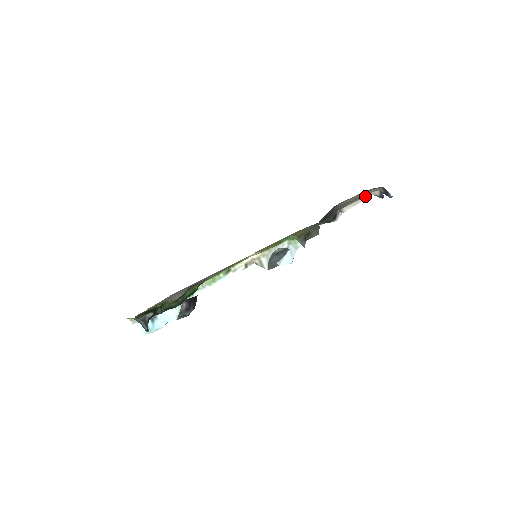
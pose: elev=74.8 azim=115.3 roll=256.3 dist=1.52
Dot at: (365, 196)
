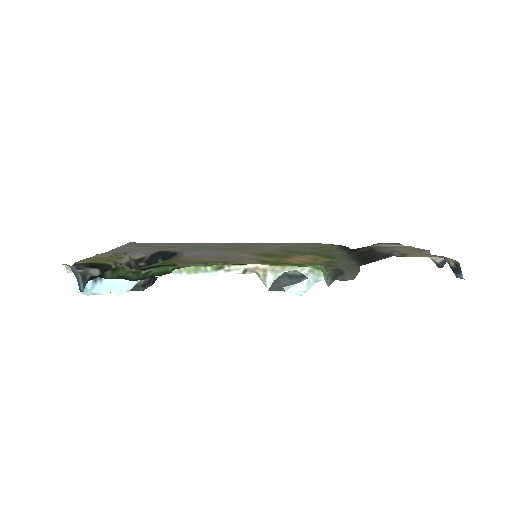
Dot at: (410, 247)
